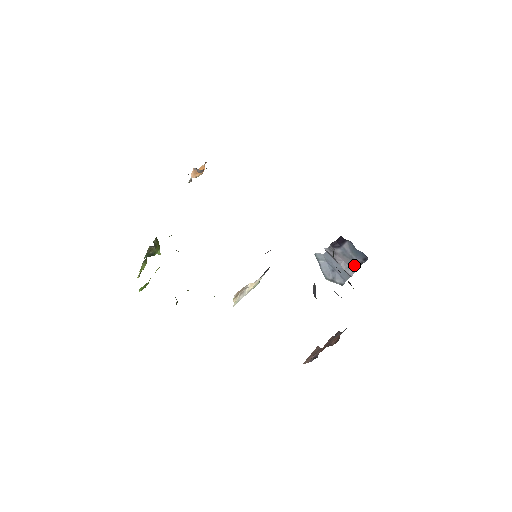
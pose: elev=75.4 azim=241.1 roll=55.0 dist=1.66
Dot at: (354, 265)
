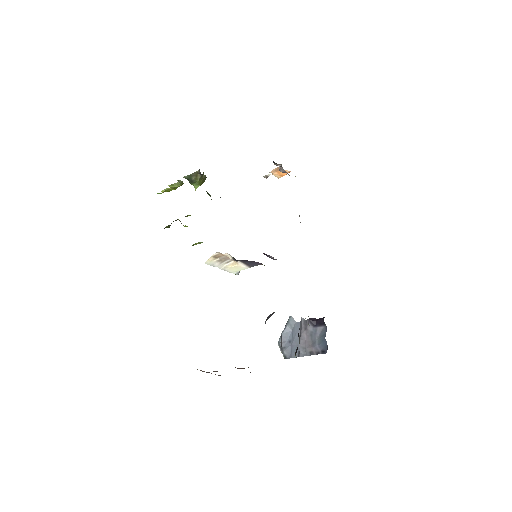
Dot at: (311, 350)
